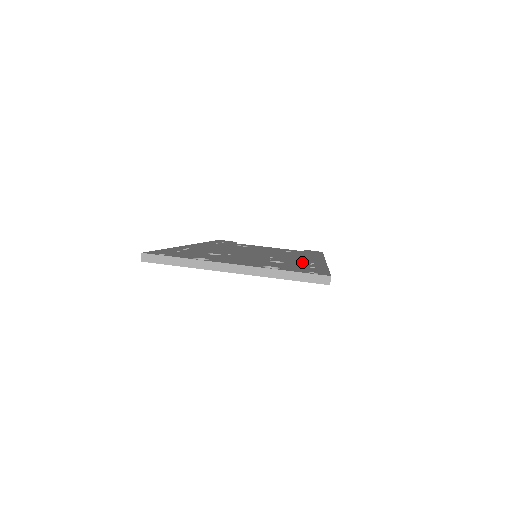
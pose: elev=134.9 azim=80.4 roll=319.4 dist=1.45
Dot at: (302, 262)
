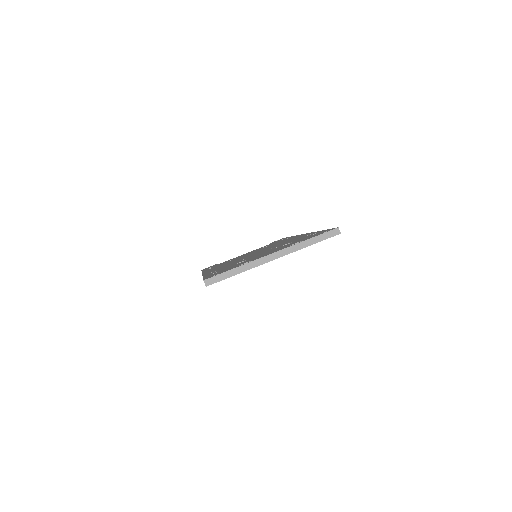
Dot at: (298, 238)
